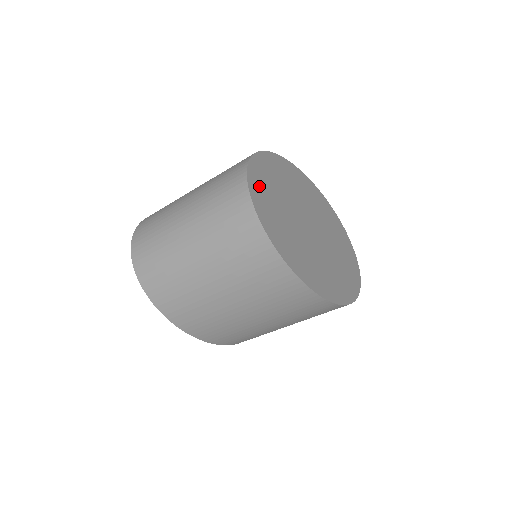
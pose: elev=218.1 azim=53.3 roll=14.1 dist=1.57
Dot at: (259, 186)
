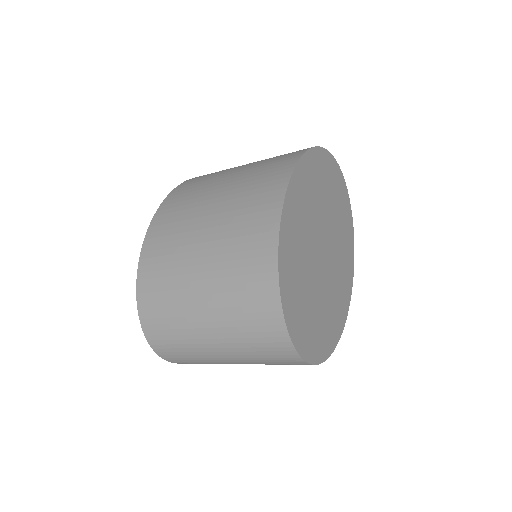
Dot at: (300, 329)
